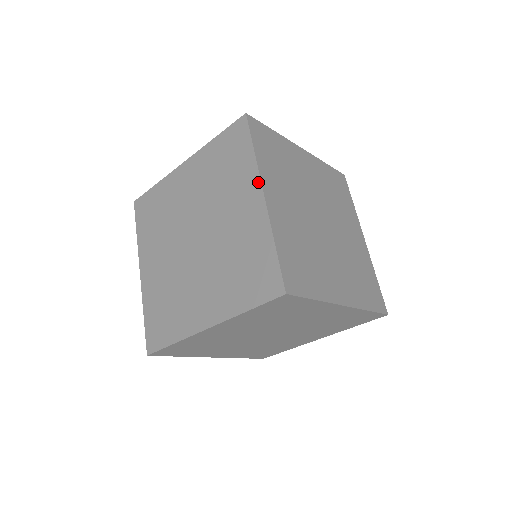
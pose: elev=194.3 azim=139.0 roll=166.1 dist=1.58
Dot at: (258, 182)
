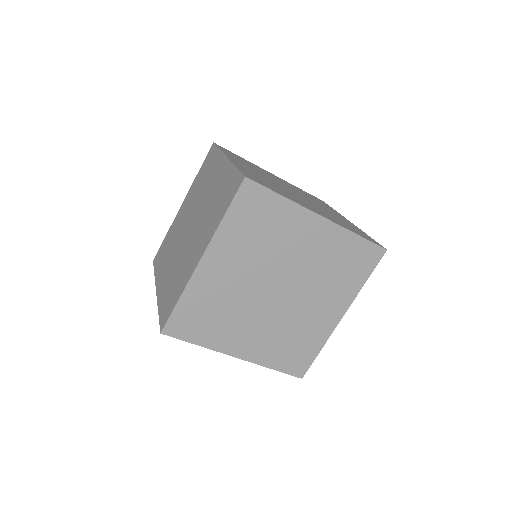
Dot at: (223, 156)
